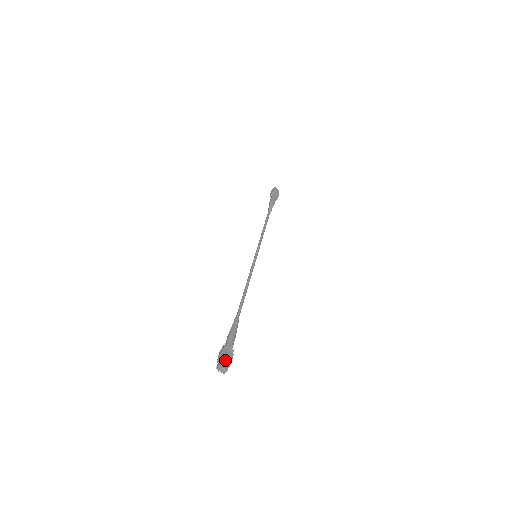
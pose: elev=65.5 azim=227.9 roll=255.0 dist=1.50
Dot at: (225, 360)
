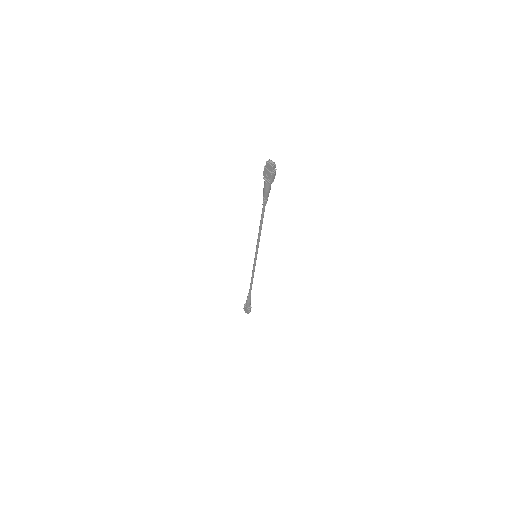
Dot at: occluded
